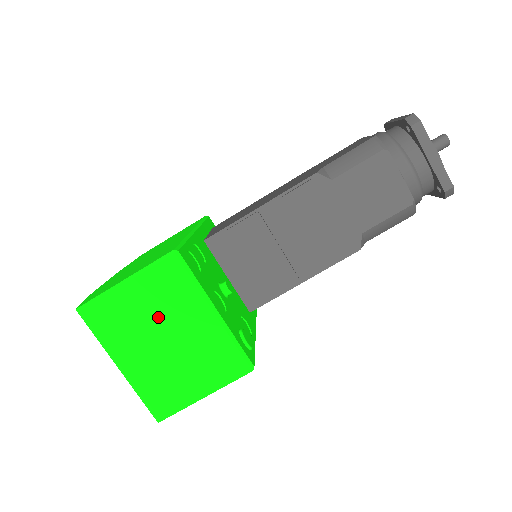
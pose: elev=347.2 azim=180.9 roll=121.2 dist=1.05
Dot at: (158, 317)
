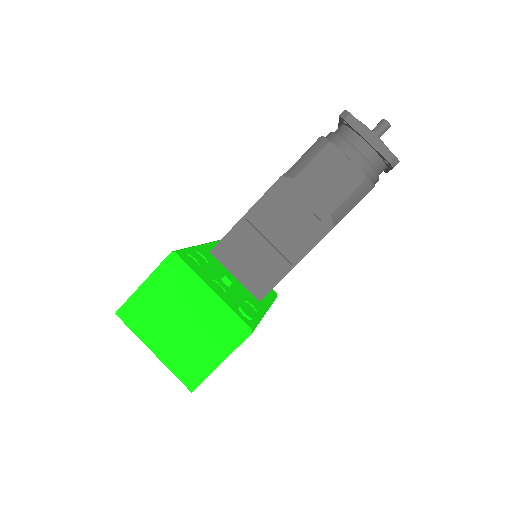
Dot at: (172, 305)
